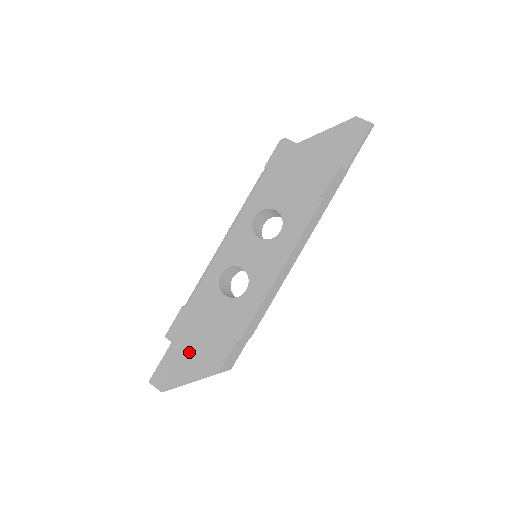
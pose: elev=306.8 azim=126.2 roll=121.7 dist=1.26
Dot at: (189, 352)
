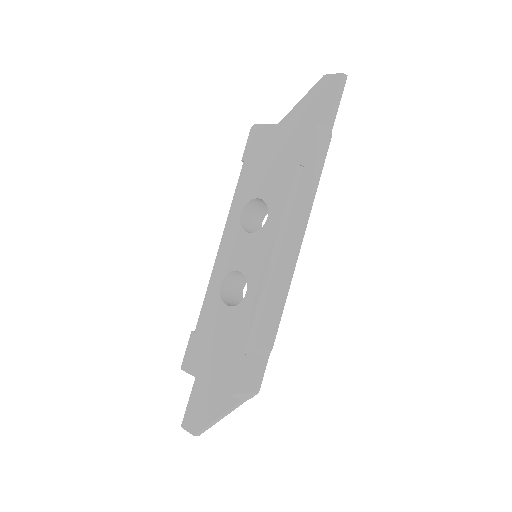
Dot at: (204, 379)
